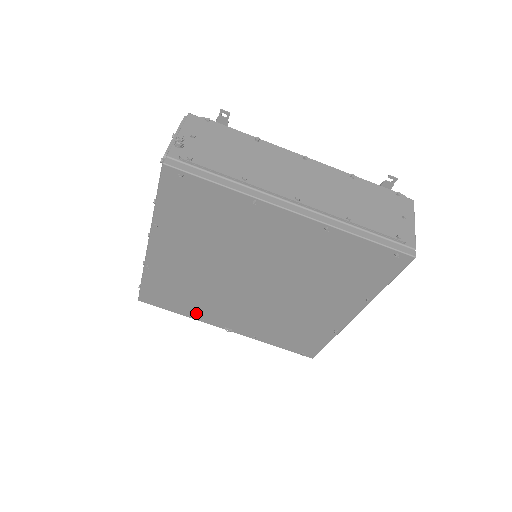
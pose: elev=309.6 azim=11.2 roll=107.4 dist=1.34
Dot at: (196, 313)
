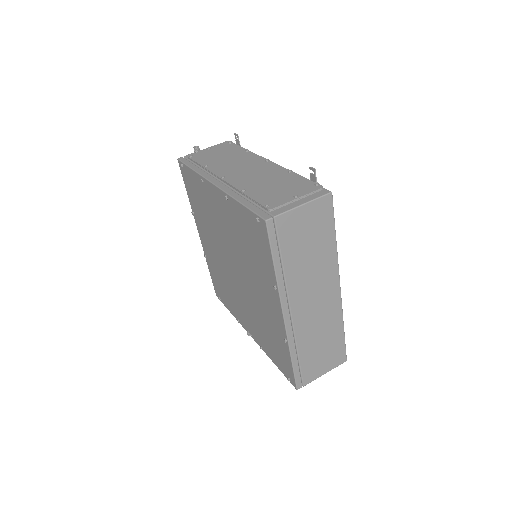
Dot at: (234, 311)
